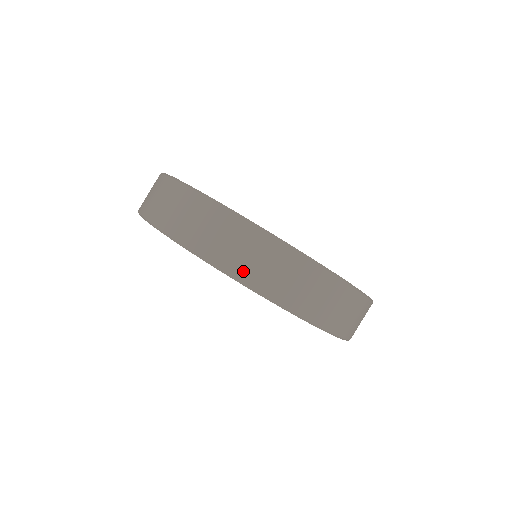
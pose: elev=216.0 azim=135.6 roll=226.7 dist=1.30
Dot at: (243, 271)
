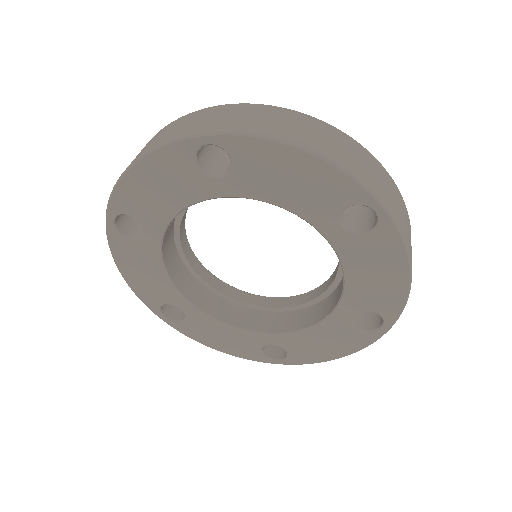
Dot at: (373, 185)
